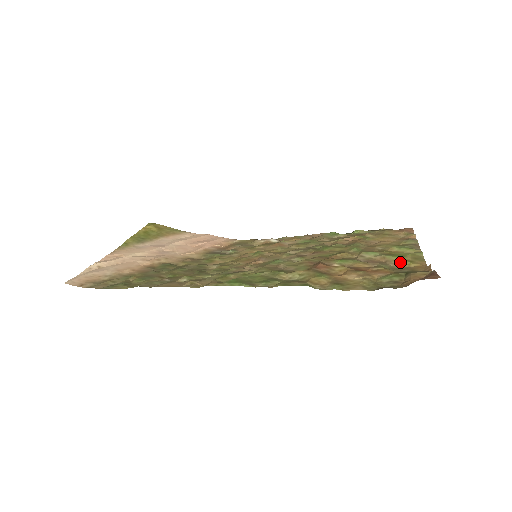
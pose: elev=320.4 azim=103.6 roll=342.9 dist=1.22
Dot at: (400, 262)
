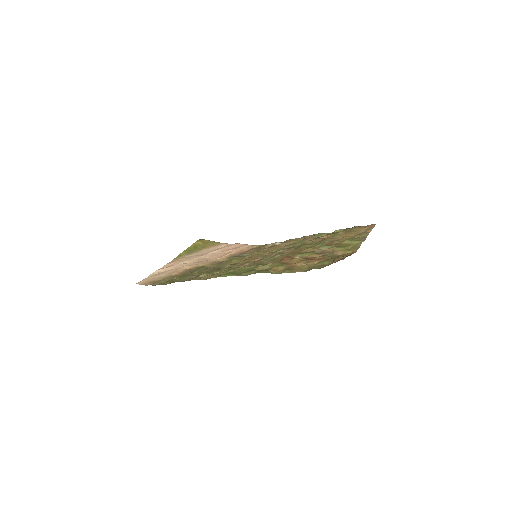
Dot at: (341, 251)
